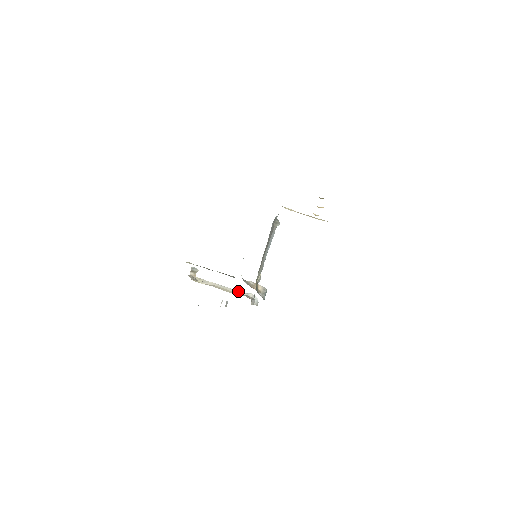
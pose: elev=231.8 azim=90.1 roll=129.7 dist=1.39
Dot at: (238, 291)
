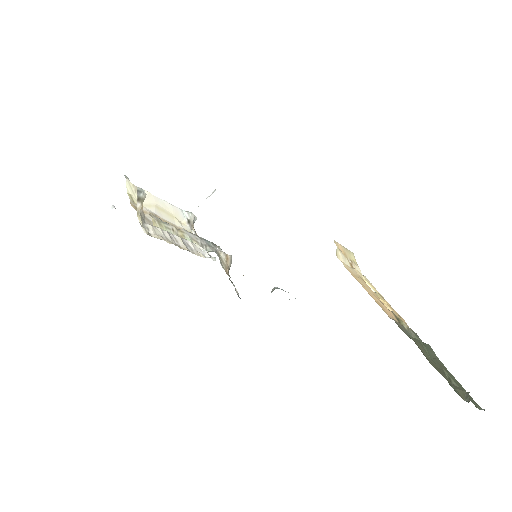
Dot at: (179, 210)
